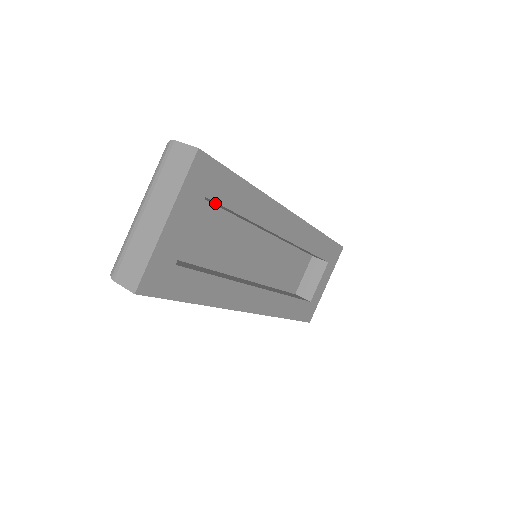
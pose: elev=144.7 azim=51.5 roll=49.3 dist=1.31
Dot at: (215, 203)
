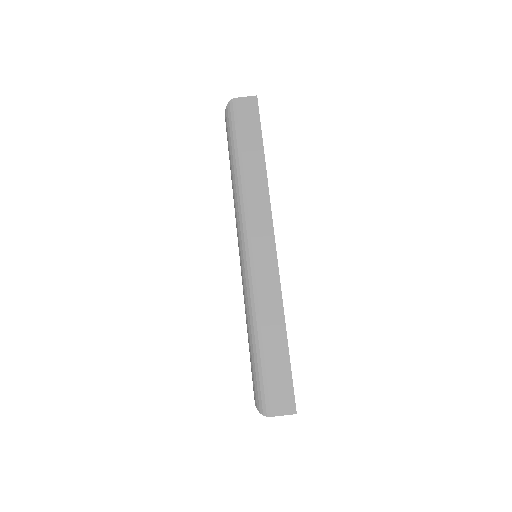
Dot at: occluded
